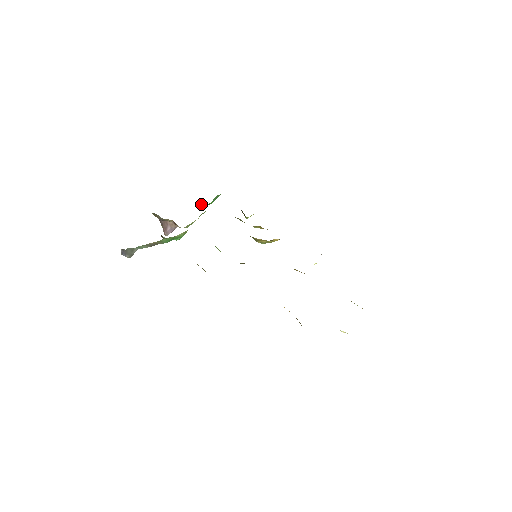
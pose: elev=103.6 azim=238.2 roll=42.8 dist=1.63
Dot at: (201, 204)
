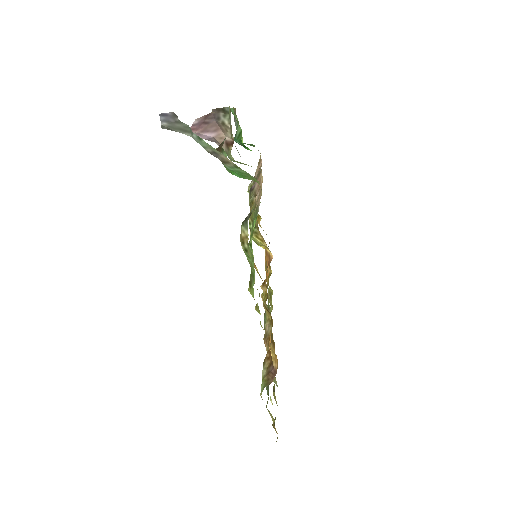
Dot at: (240, 138)
